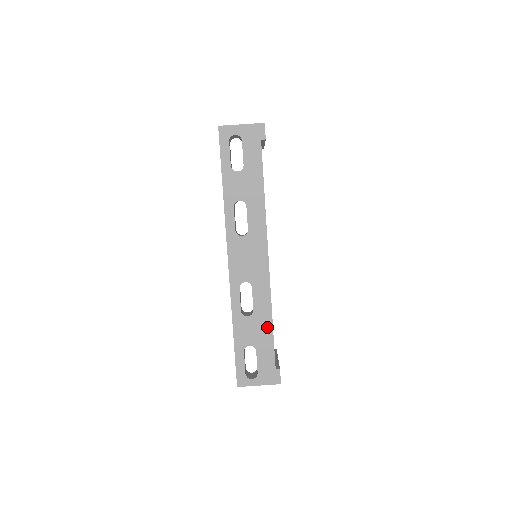
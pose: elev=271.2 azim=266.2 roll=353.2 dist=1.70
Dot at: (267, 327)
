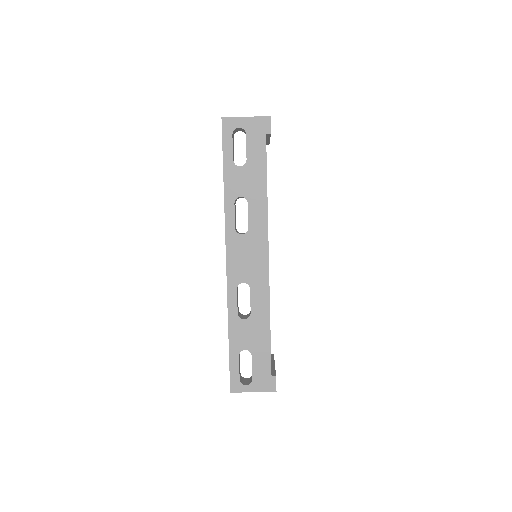
Dot at: (264, 331)
